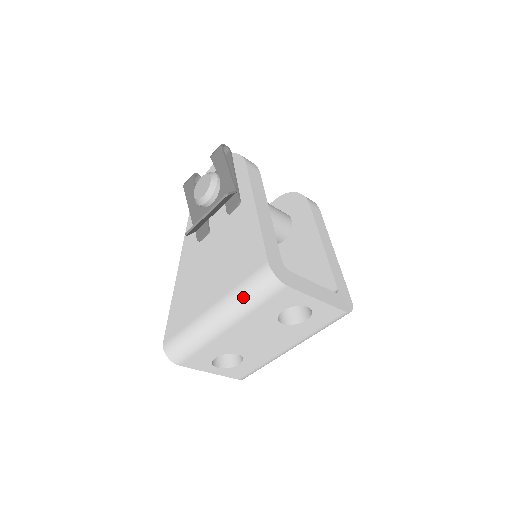
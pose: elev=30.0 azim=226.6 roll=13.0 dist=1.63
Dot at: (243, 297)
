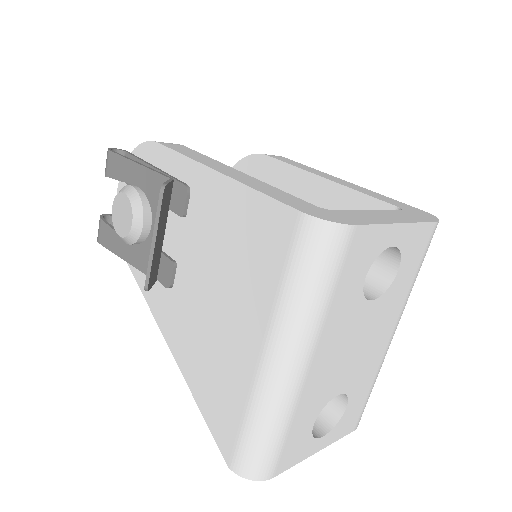
Dot at: (301, 296)
